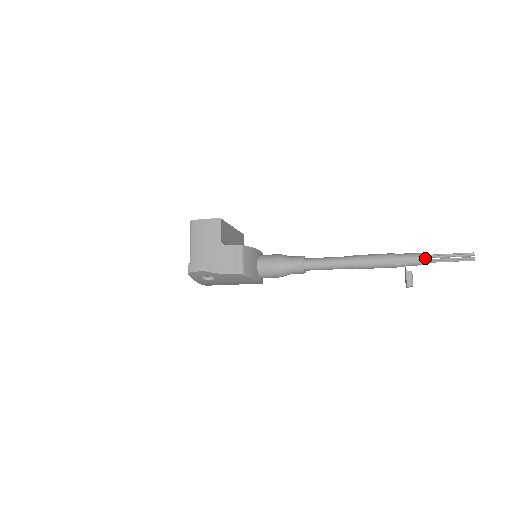
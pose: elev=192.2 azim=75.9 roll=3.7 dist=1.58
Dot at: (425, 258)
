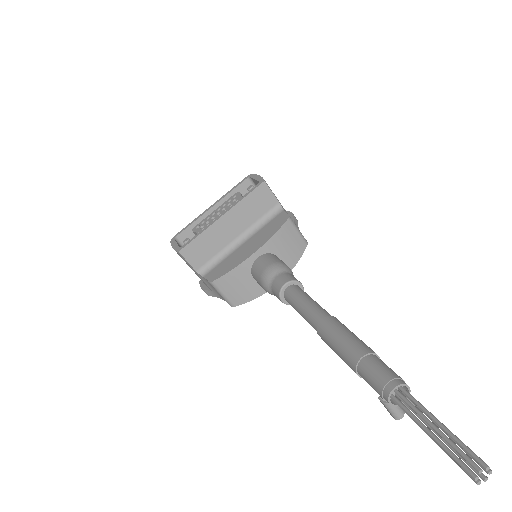
Dot at: (406, 395)
